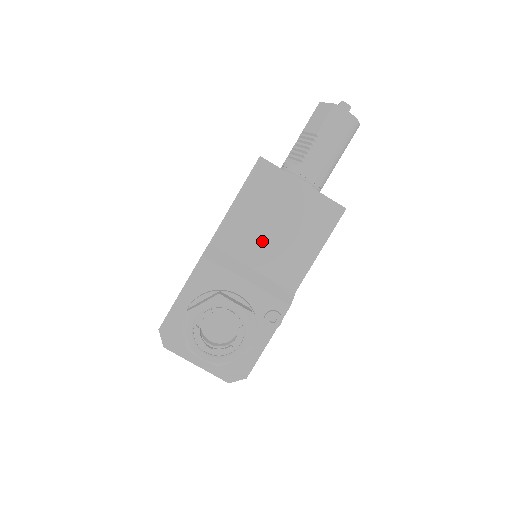
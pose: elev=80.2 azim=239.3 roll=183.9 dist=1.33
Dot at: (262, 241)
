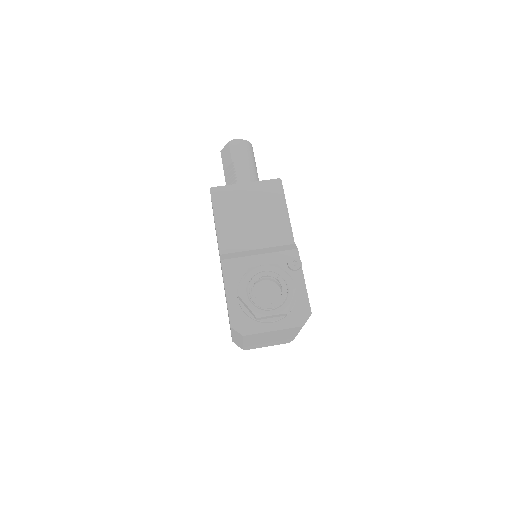
Dot at: (250, 230)
